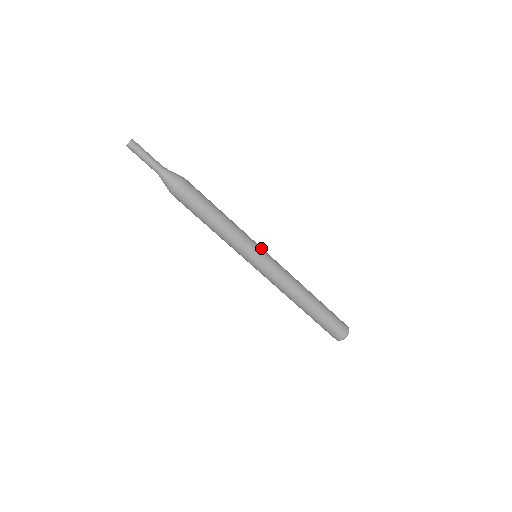
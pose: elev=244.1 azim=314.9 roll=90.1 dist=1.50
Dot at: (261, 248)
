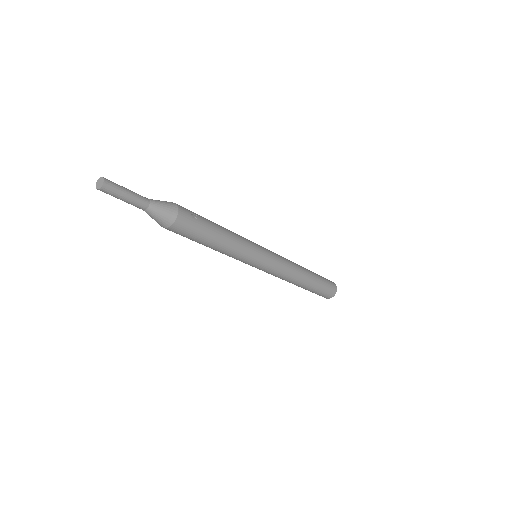
Dot at: (263, 250)
